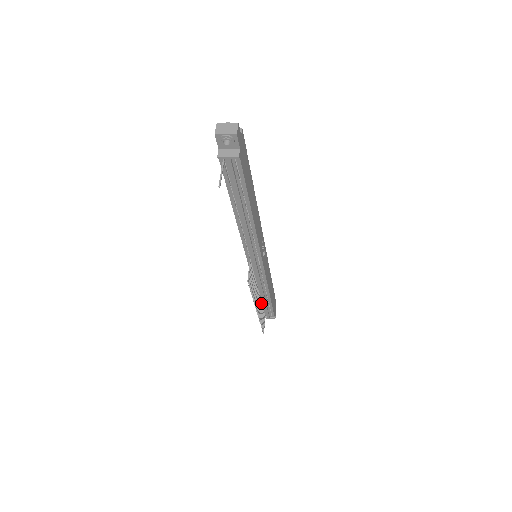
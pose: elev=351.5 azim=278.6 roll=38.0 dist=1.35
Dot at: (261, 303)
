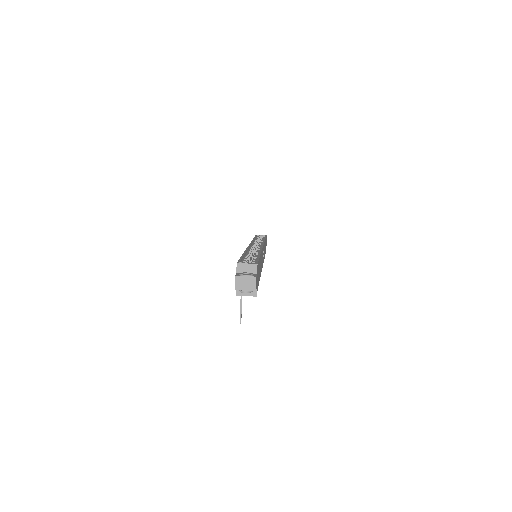
Dot at: occluded
